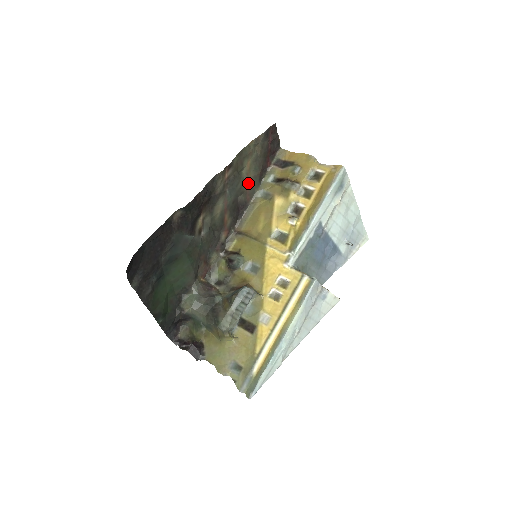
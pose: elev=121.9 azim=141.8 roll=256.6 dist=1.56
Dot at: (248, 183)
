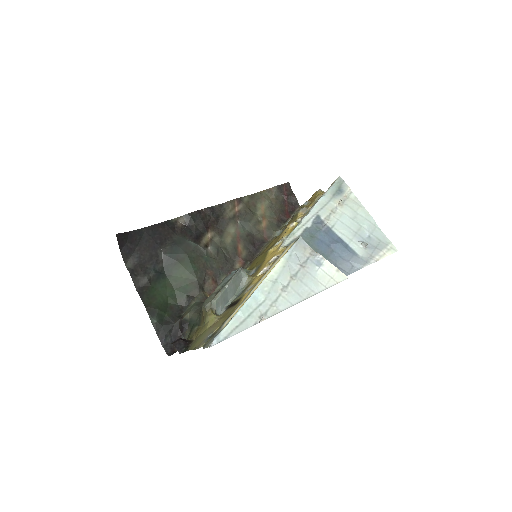
Dot at: (264, 225)
